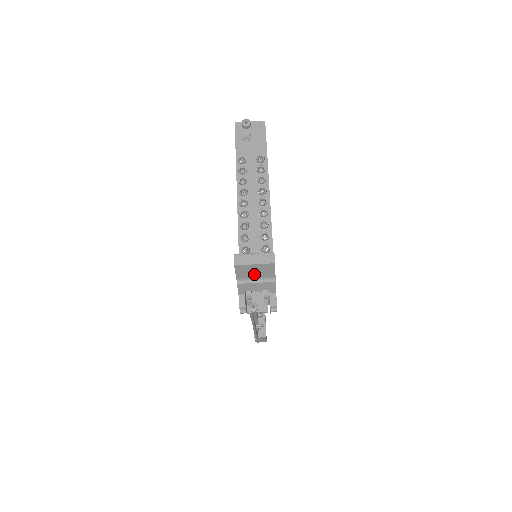
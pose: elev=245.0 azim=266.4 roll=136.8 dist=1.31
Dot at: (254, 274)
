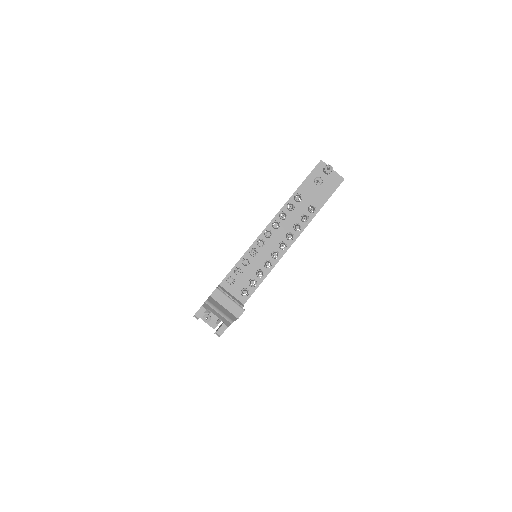
Dot at: (220, 309)
